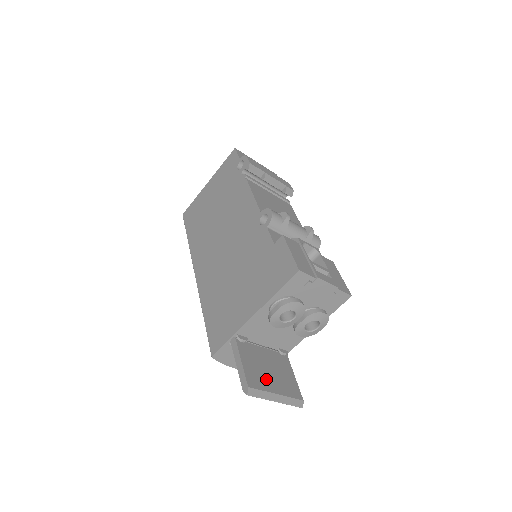
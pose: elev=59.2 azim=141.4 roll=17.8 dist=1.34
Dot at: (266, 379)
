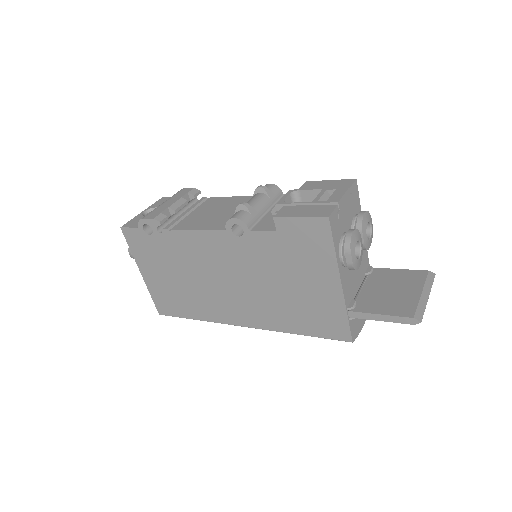
Dot at: (403, 298)
